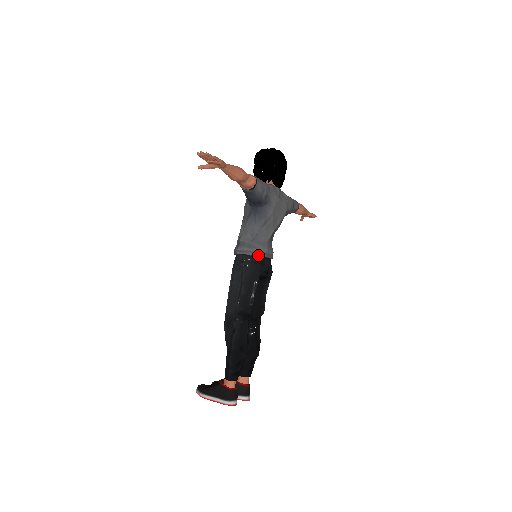
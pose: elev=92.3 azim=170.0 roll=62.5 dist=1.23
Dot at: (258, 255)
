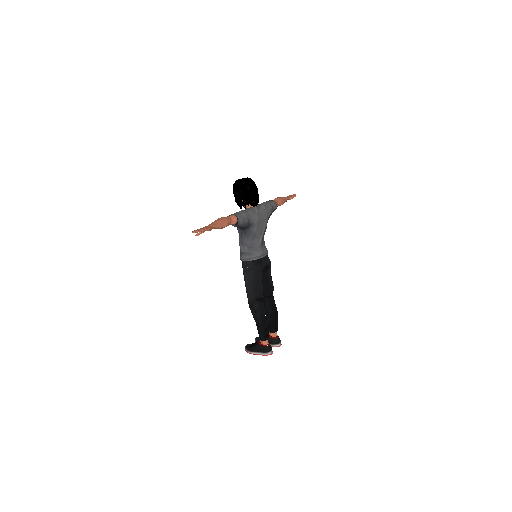
Dot at: (256, 259)
